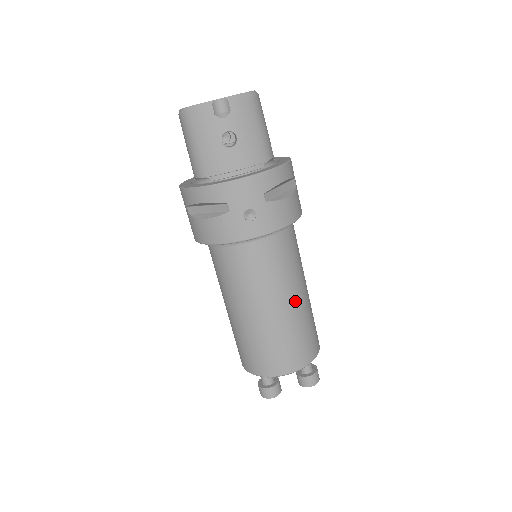
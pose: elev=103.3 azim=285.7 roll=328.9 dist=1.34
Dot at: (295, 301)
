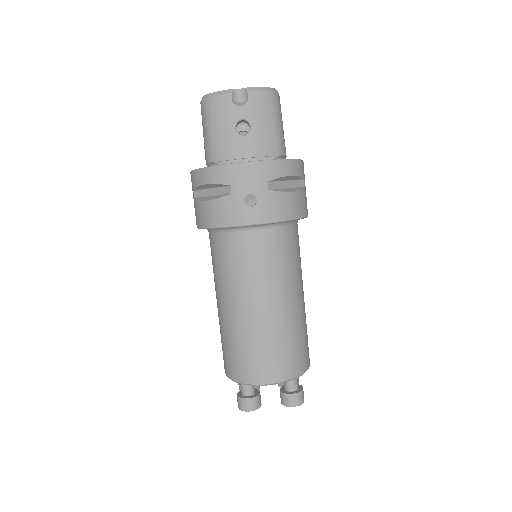
Dot at: (287, 304)
